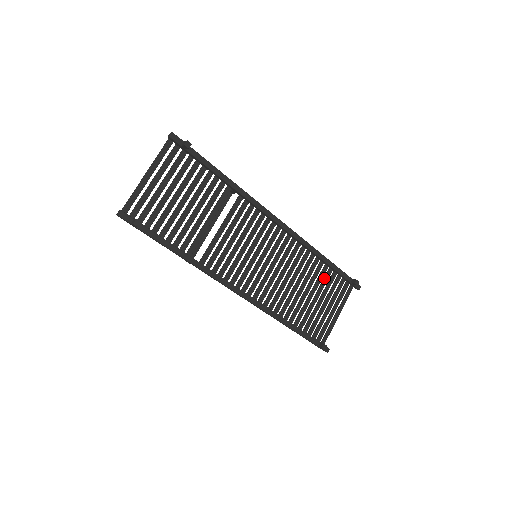
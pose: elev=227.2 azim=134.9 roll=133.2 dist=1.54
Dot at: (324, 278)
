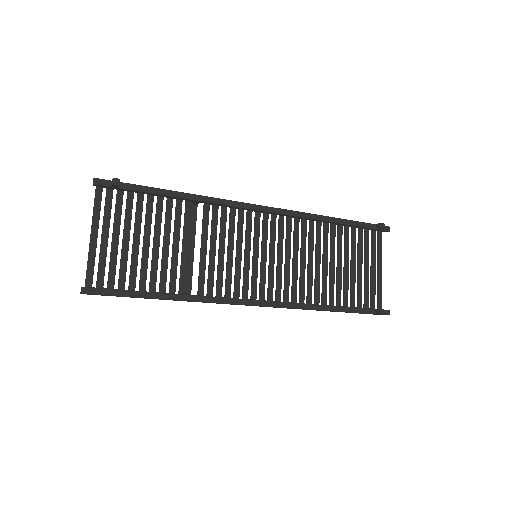
Dot at: (344, 239)
